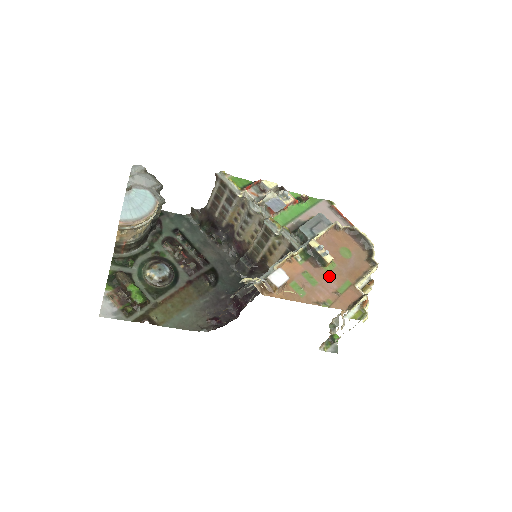
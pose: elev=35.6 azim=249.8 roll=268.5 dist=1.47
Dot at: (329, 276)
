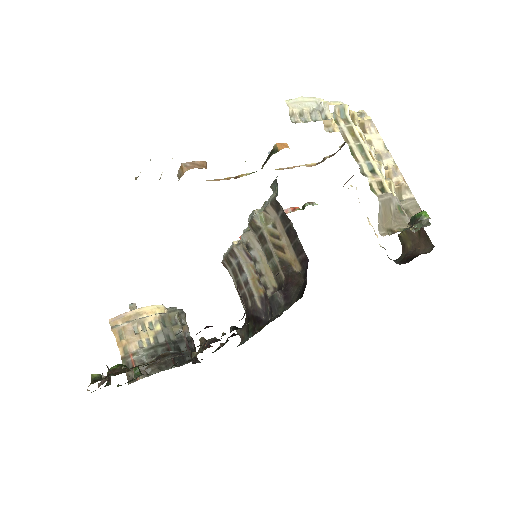
Dot at: occluded
